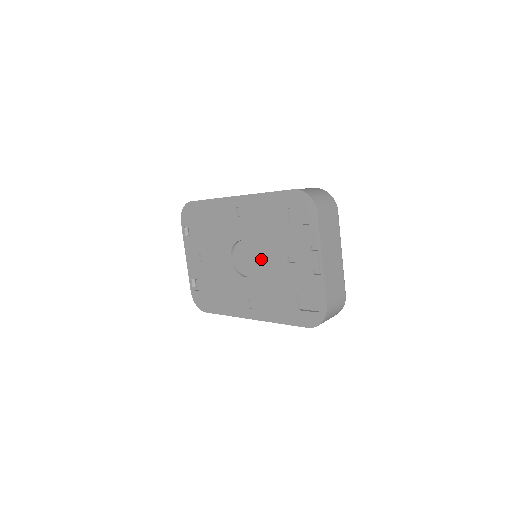
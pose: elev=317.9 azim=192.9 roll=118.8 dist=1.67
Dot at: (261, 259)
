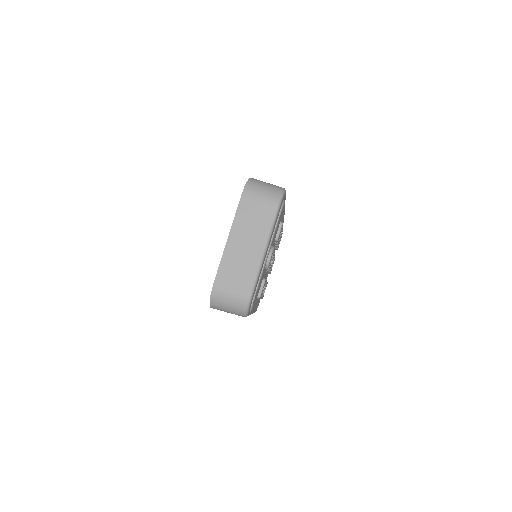
Dot at: occluded
